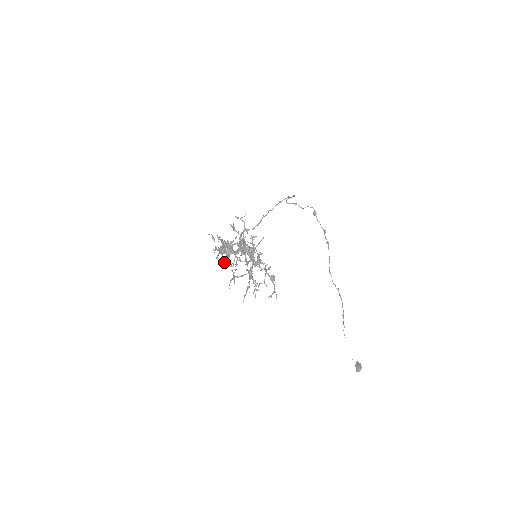
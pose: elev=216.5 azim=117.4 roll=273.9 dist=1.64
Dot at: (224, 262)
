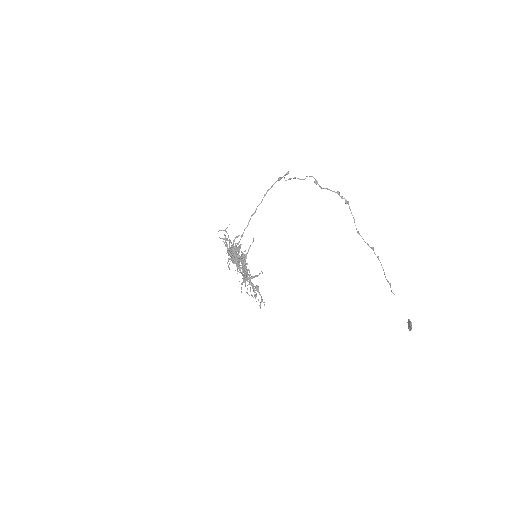
Dot at: (237, 264)
